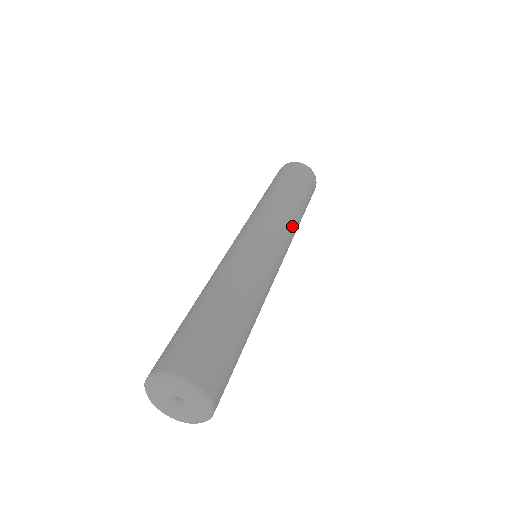
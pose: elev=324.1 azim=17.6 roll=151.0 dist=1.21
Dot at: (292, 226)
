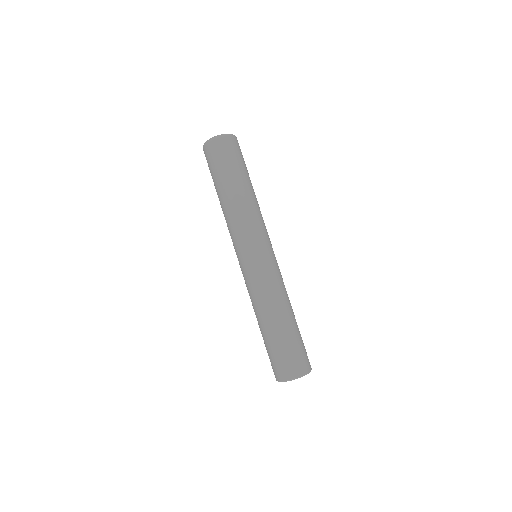
Dot at: (255, 218)
